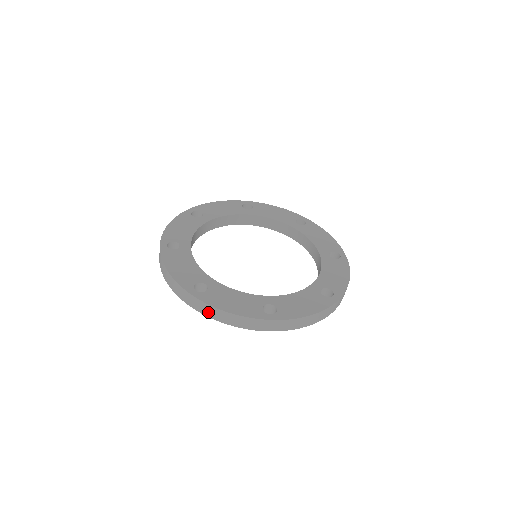
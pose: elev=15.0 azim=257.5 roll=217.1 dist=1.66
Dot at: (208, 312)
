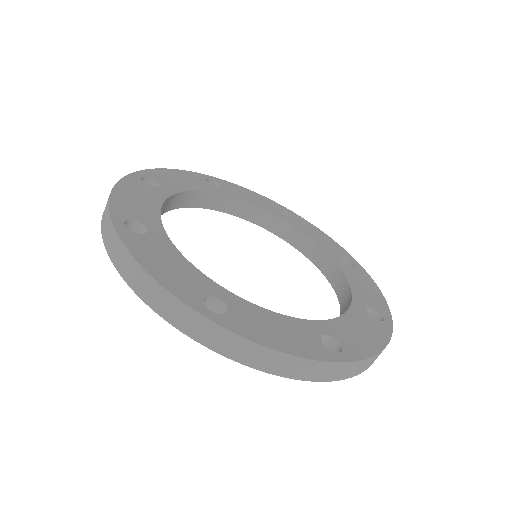
Dot at: (238, 352)
